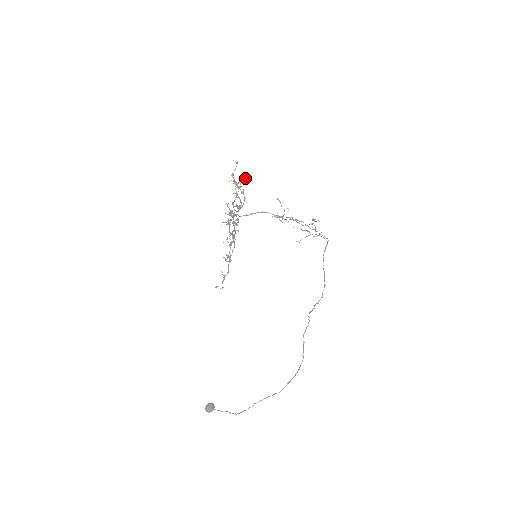
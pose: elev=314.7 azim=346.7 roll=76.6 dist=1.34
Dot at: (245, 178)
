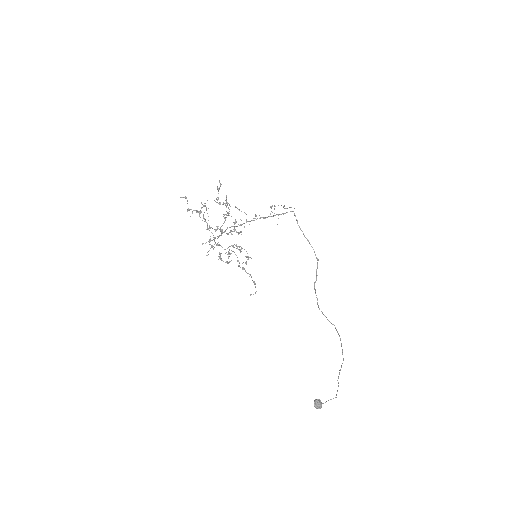
Dot at: (220, 186)
